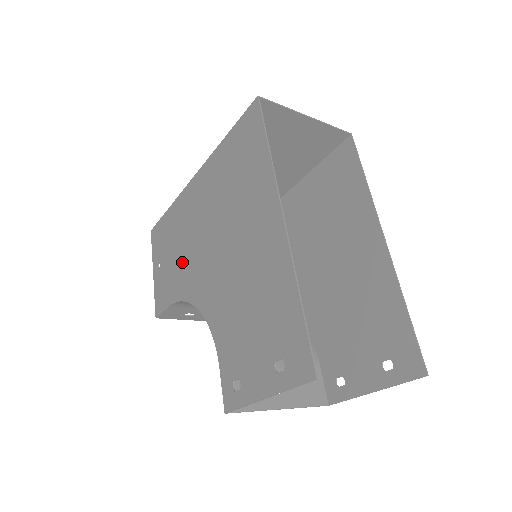
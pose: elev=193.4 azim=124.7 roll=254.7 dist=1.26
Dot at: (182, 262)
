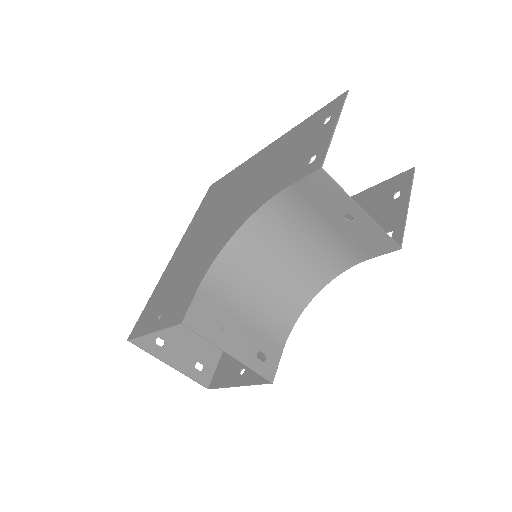
Dot at: (194, 264)
